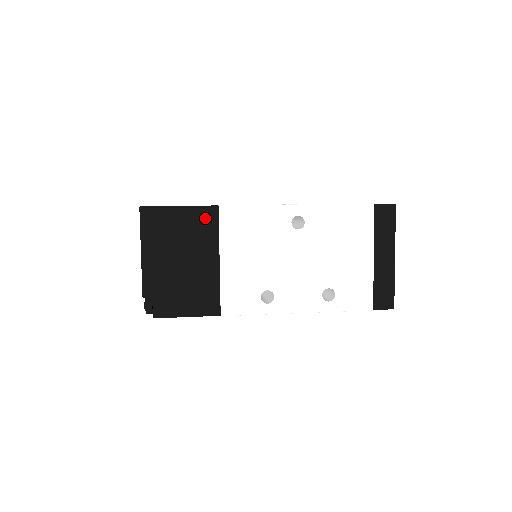
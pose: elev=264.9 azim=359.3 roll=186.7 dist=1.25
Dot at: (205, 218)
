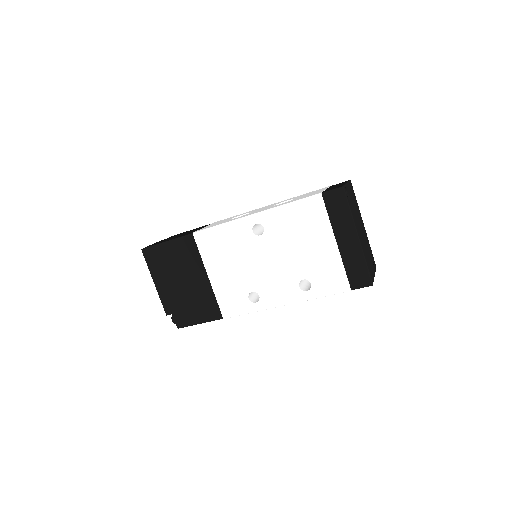
Dot at: (187, 246)
